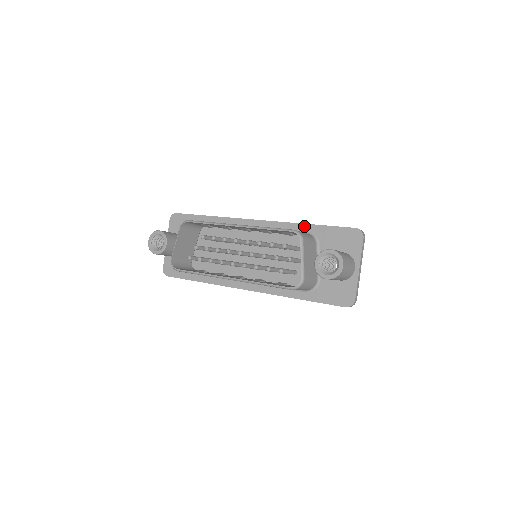
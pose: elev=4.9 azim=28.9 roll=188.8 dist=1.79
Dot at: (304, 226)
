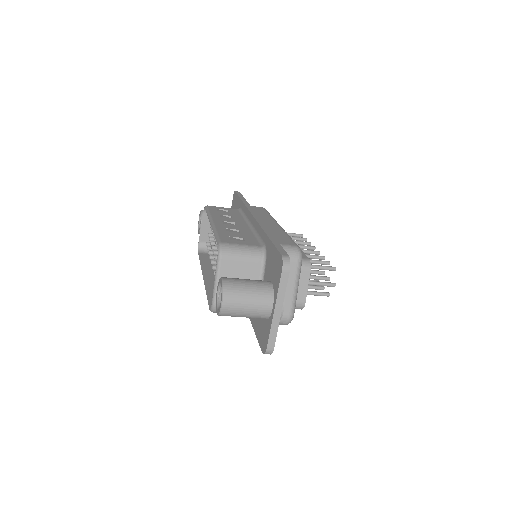
Dot at: (264, 235)
